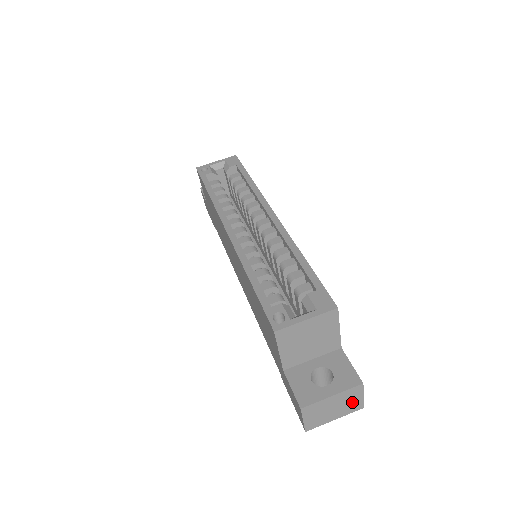
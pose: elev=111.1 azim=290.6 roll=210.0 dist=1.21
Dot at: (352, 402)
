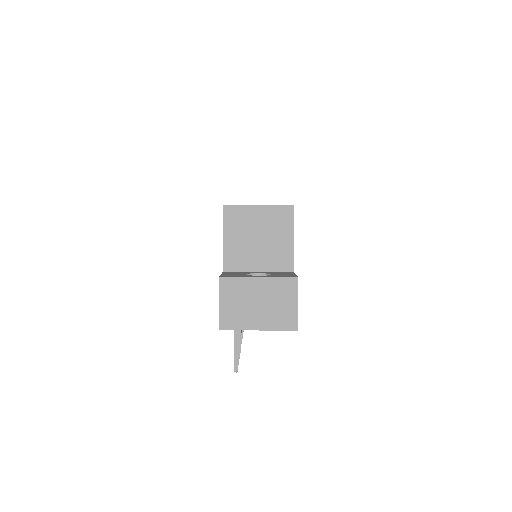
Dot at: (282, 307)
